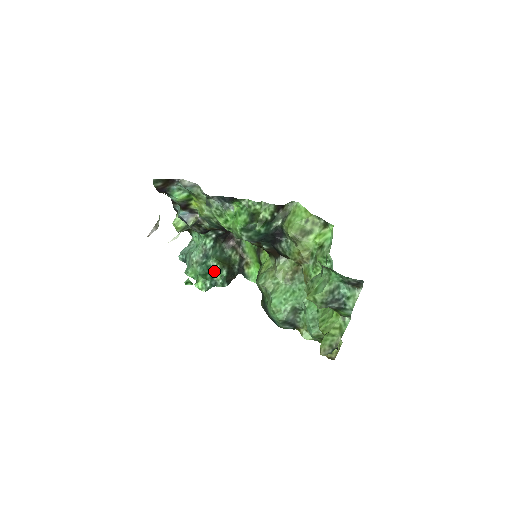
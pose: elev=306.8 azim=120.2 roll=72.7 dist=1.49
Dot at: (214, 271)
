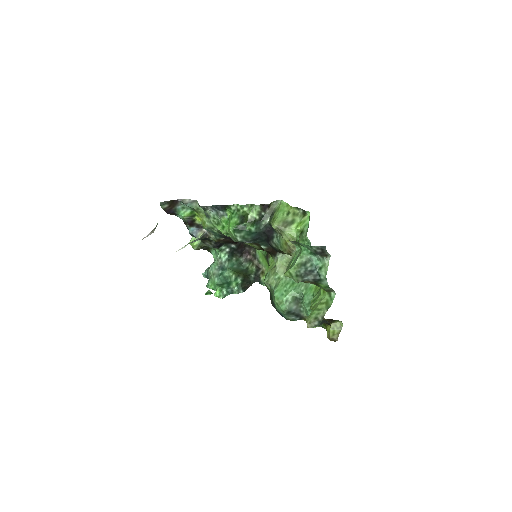
Dot at: (230, 281)
